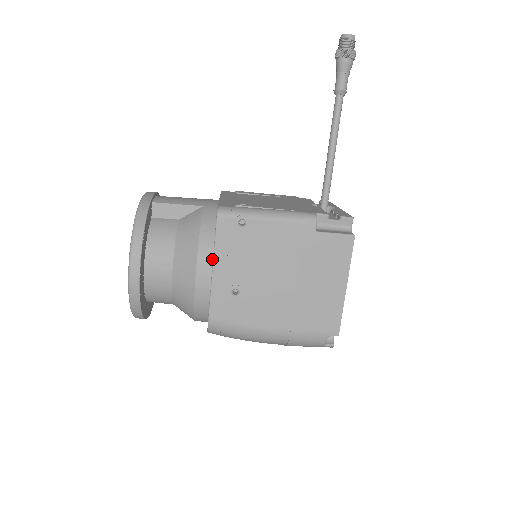
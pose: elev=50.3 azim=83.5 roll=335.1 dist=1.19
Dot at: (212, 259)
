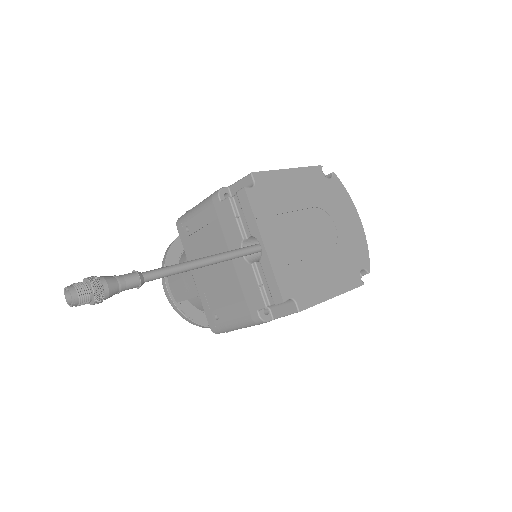
Dot at: occluded
